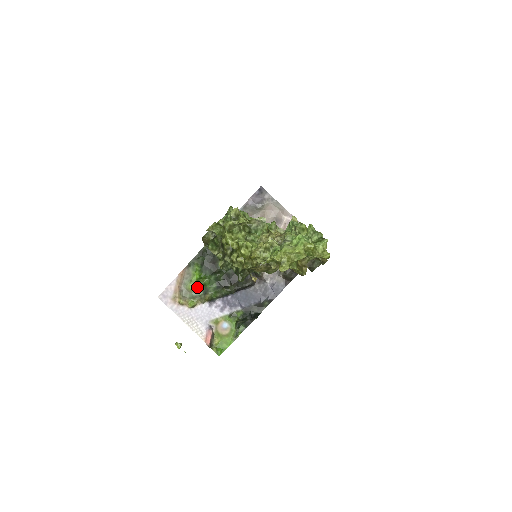
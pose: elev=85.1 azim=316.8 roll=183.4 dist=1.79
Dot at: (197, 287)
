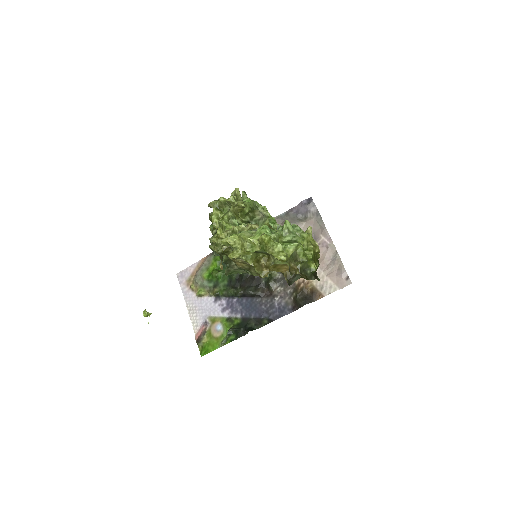
Dot at: (210, 277)
